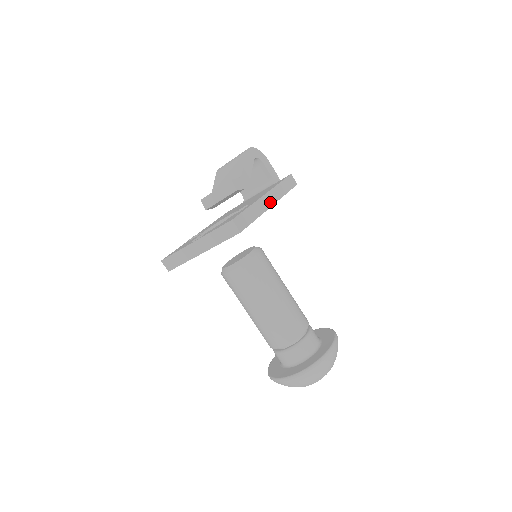
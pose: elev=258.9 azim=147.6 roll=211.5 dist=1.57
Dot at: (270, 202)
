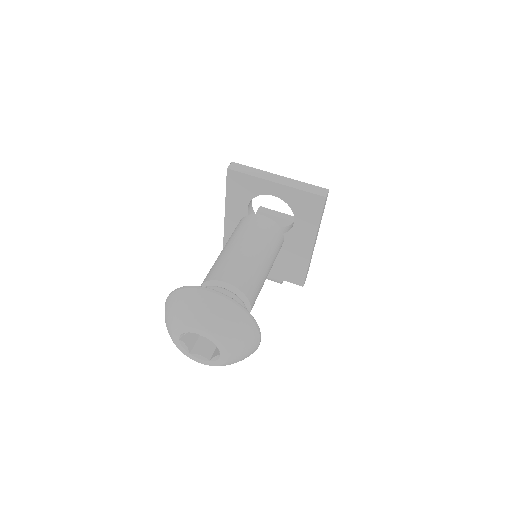
Dot at: (314, 244)
